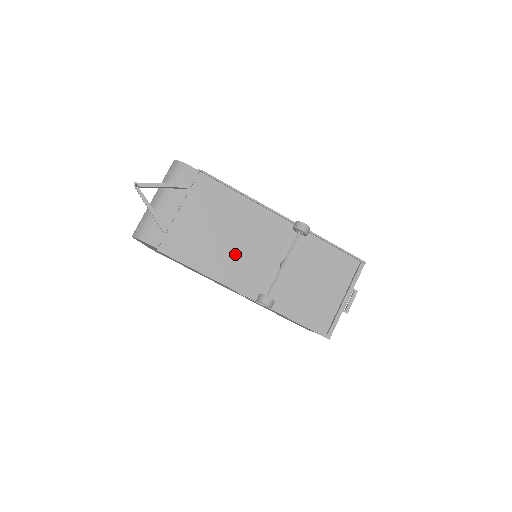
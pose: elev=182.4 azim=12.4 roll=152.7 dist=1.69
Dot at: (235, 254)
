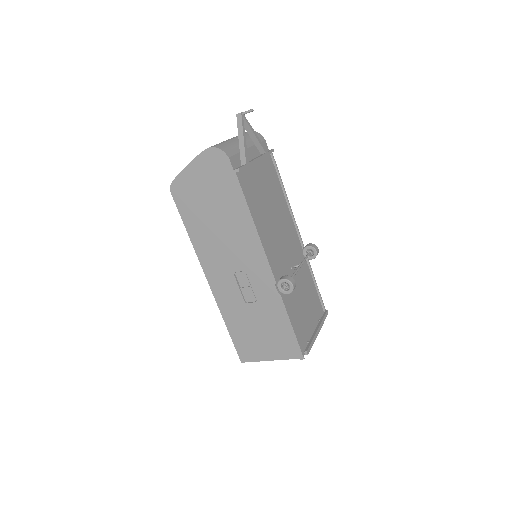
Dot at: (272, 232)
